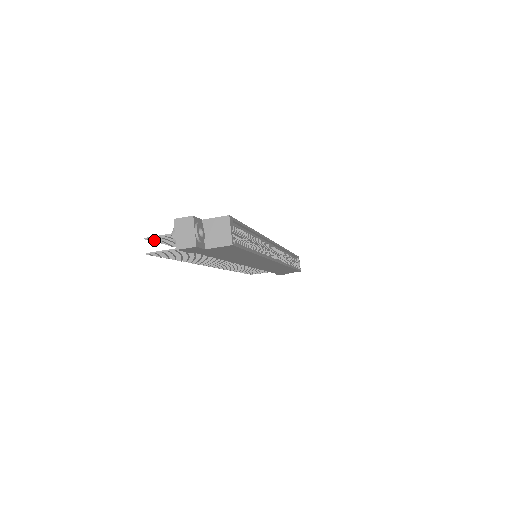
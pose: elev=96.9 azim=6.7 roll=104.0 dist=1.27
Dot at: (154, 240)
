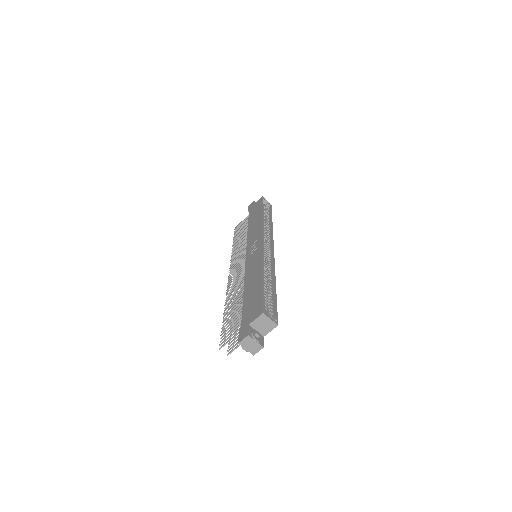
Dot at: (221, 341)
